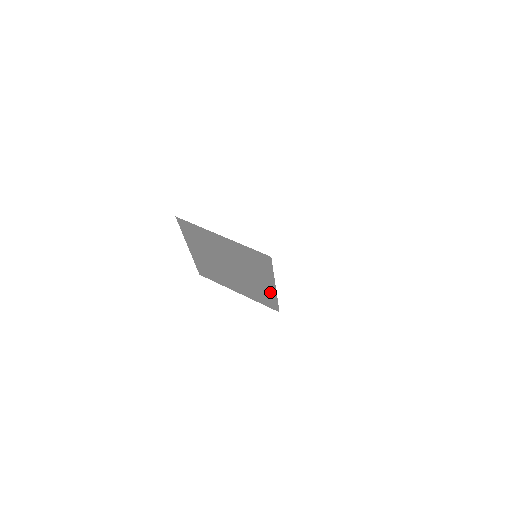
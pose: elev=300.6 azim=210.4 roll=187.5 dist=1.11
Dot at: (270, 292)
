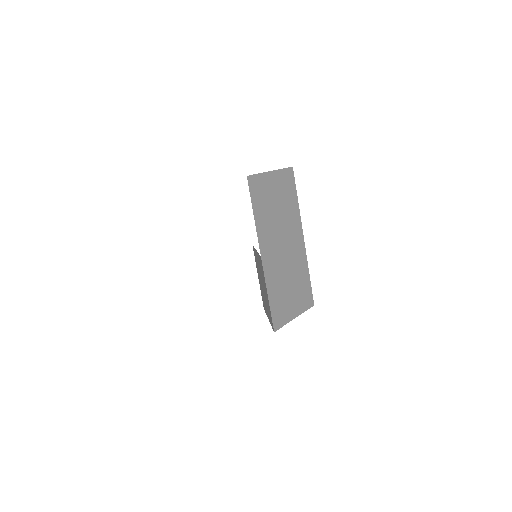
Dot at: occluded
